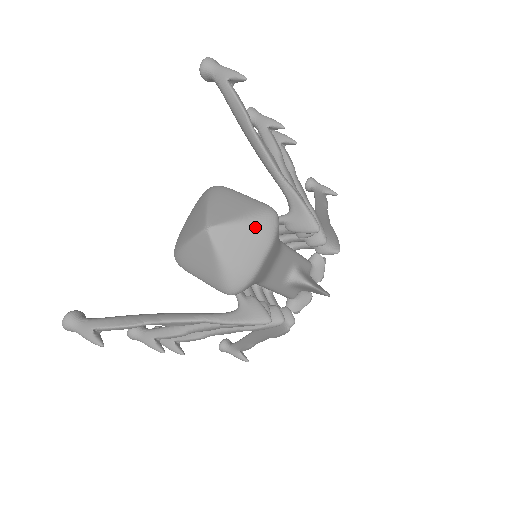
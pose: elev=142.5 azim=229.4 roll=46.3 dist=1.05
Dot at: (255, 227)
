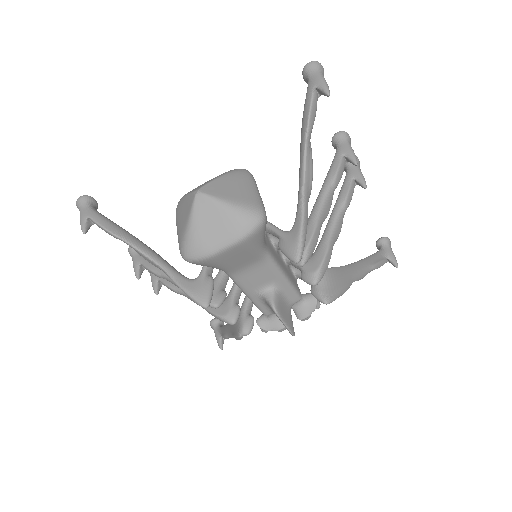
Dot at: (234, 217)
